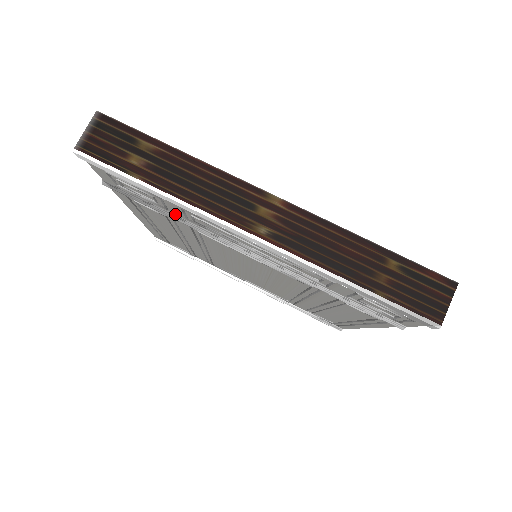
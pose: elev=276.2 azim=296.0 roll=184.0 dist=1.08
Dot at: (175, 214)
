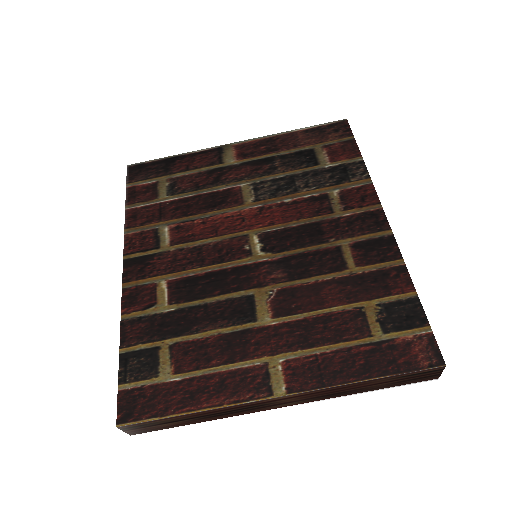
Dot at: occluded
